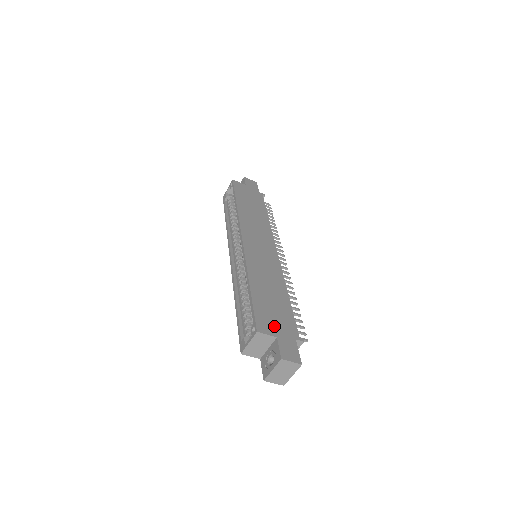
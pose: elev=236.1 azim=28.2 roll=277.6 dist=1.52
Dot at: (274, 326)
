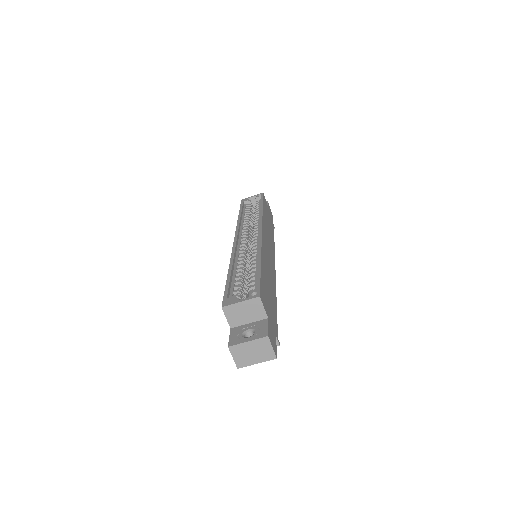
Dot at: (268, 308)
